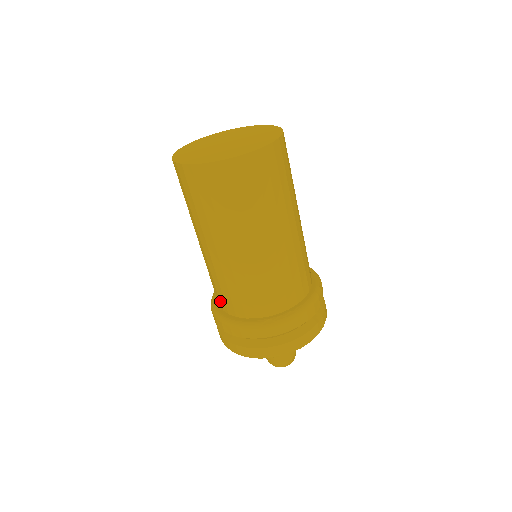
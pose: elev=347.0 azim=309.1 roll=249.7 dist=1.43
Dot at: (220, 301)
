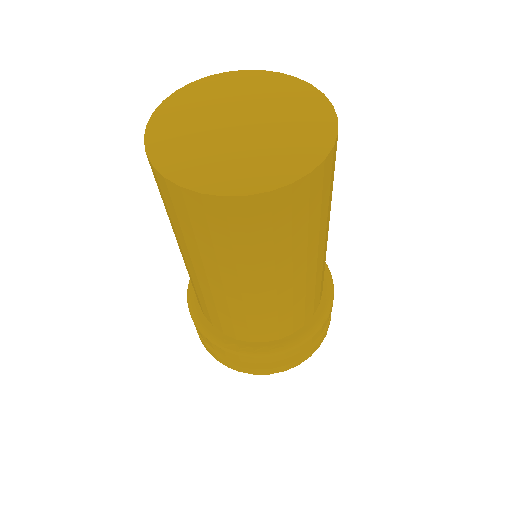
Dot at: occluded
